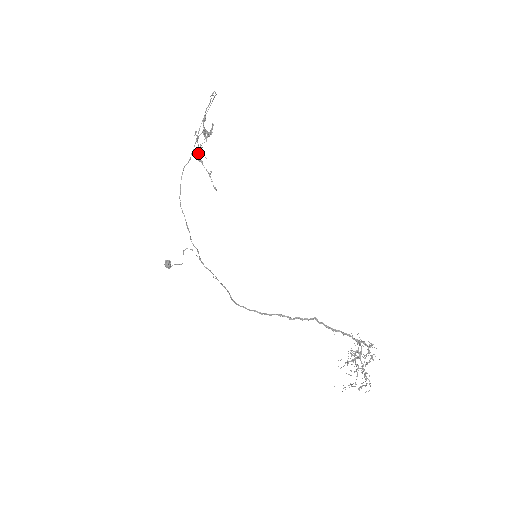
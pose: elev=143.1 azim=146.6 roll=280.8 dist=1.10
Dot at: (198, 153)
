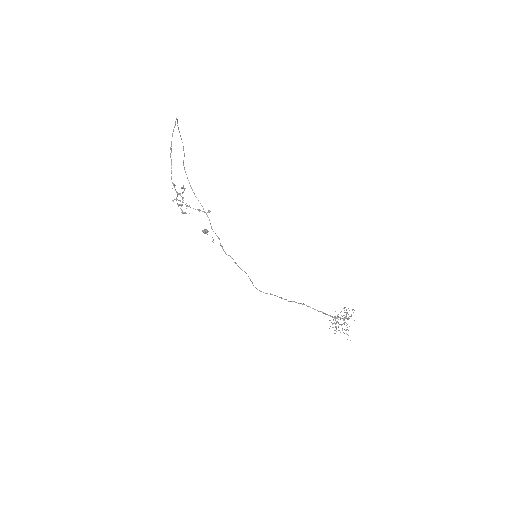
Dot at: occluded
